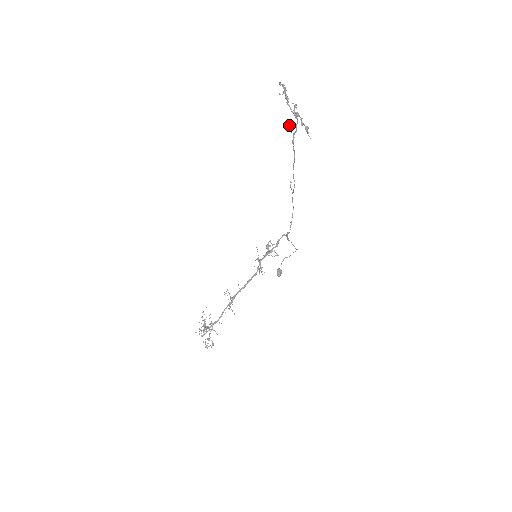
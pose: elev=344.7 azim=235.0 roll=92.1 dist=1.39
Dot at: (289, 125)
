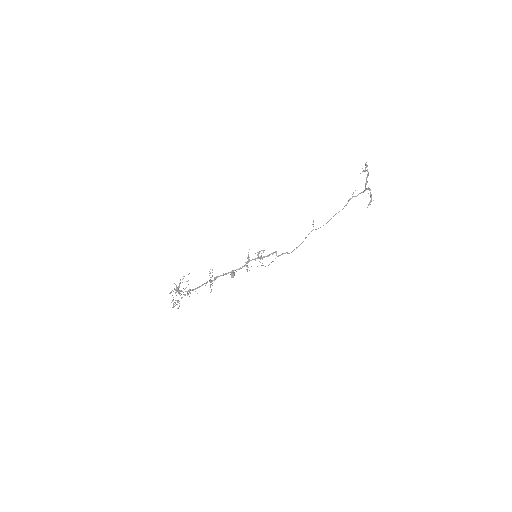
Dot at: occluded
